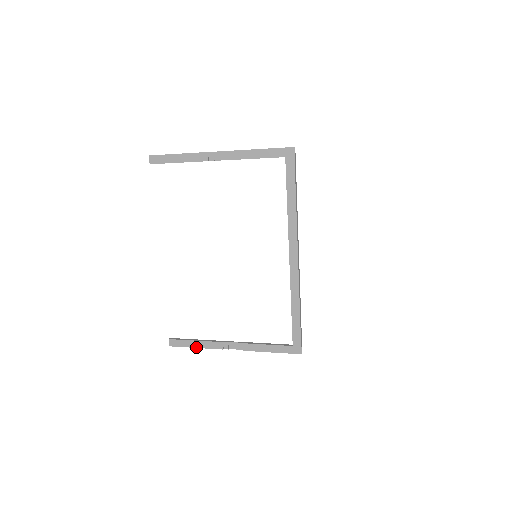
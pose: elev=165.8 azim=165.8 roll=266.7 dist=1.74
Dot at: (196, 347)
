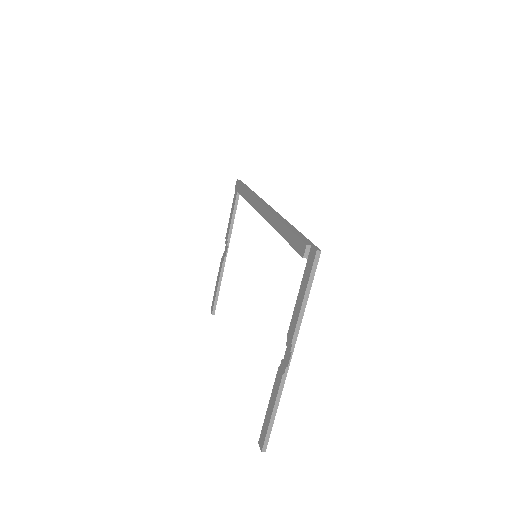
Dot at: (271, 413)
